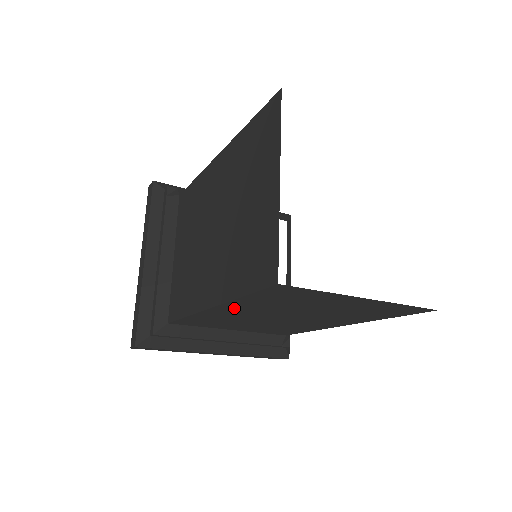
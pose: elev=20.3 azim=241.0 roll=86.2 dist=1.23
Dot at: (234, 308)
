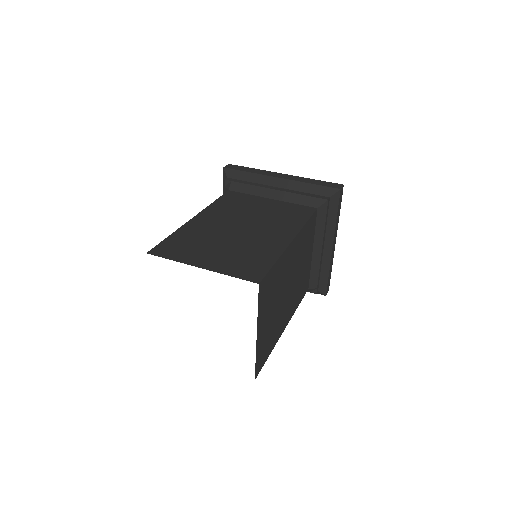
Dot at: occluded
